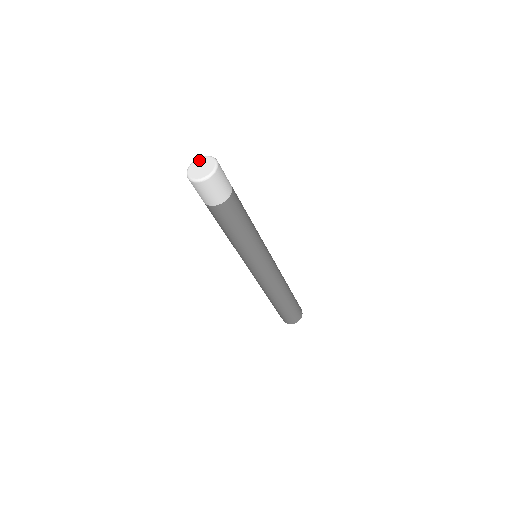
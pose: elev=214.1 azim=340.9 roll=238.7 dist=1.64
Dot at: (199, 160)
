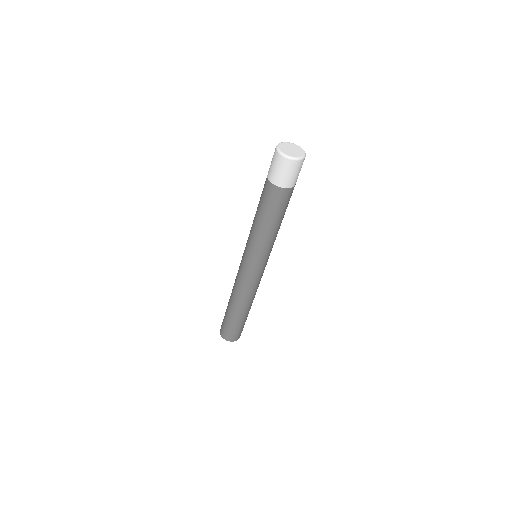
Dot at: (286, 143)
